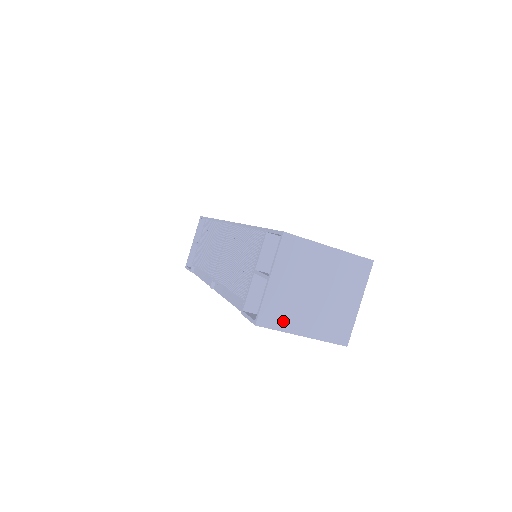
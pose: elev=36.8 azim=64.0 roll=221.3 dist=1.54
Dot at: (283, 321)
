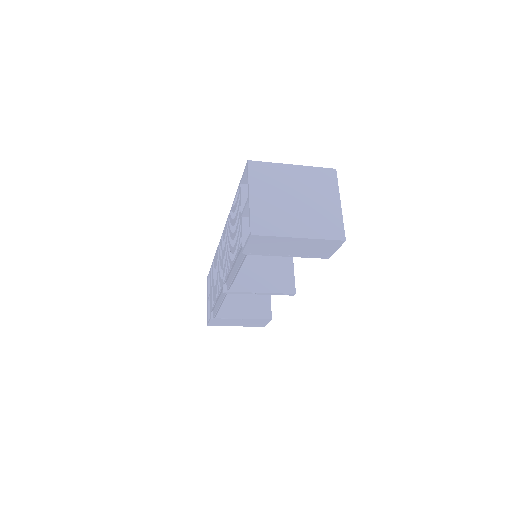
Dot at: (275, 228)
